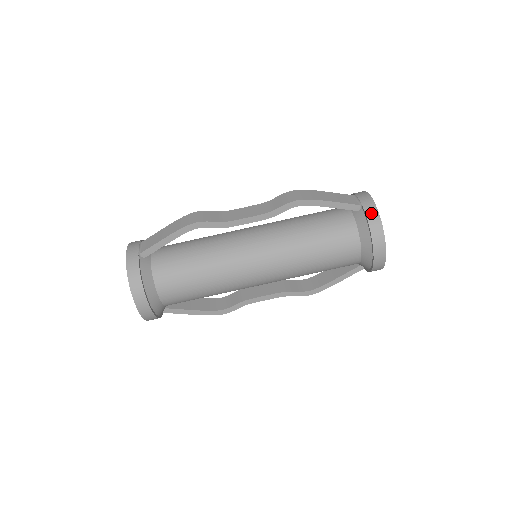
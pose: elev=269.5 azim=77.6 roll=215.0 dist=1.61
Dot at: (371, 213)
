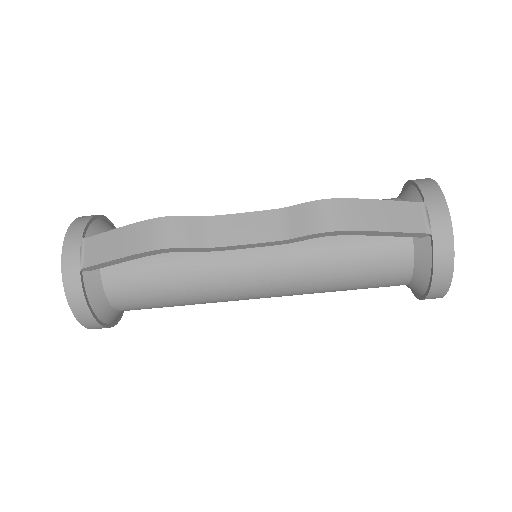
Dot at: (442, 252)
